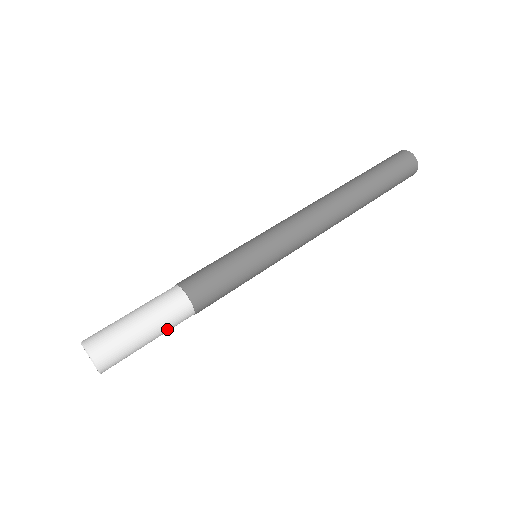
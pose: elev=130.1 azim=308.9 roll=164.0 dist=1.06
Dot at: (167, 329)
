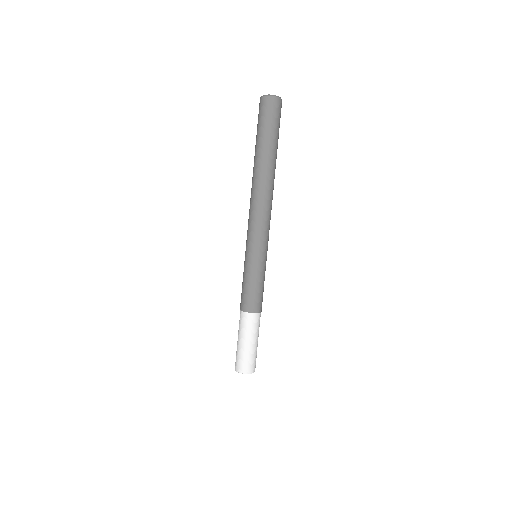
Dot at: (258, 331)
